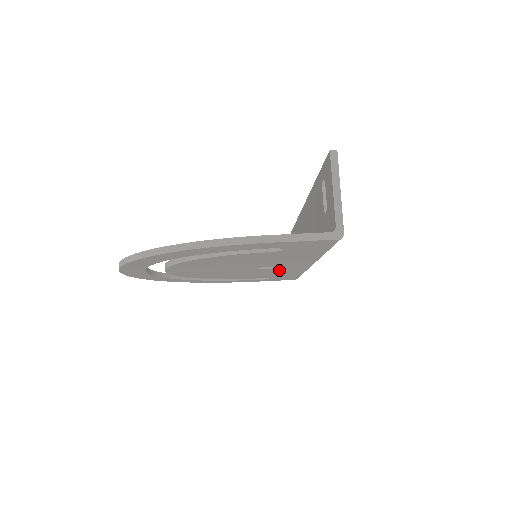
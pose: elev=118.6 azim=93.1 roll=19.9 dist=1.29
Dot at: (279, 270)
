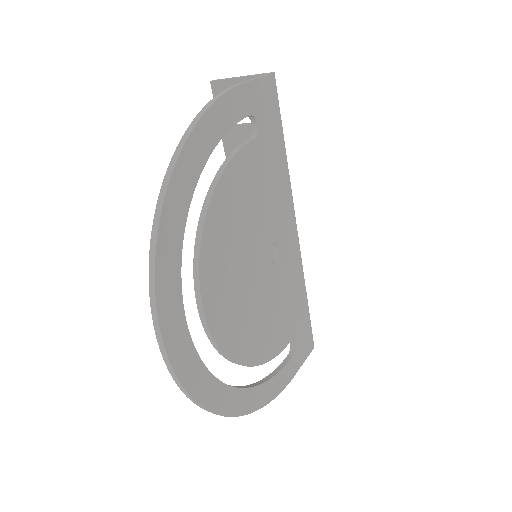
Dot at: (286, 270)
